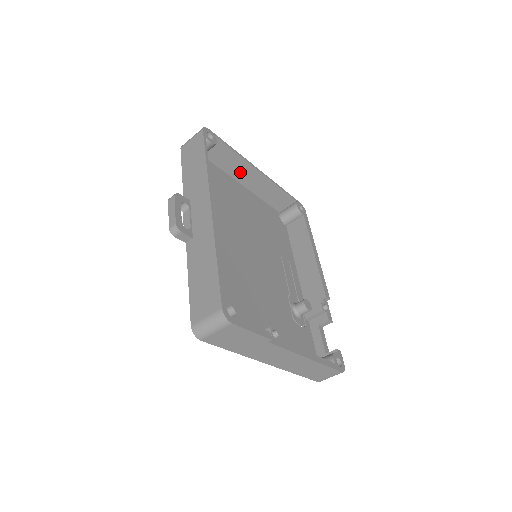
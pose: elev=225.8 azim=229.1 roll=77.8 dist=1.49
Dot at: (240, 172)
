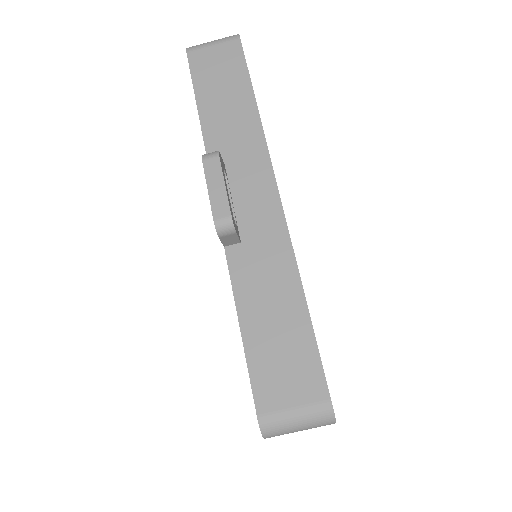
Dot at: occluded
